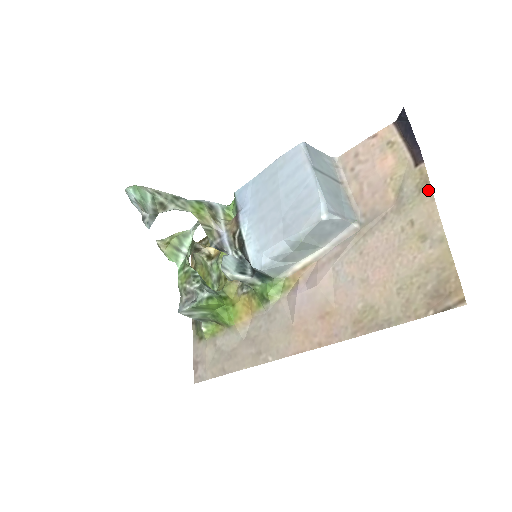
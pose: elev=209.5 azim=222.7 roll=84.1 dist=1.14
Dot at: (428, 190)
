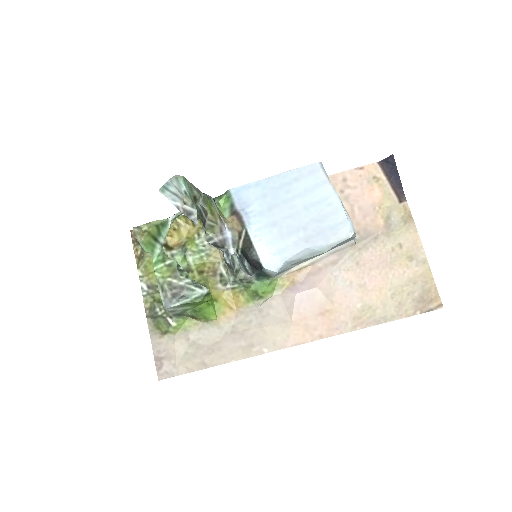
Dot at: (412, 223)
